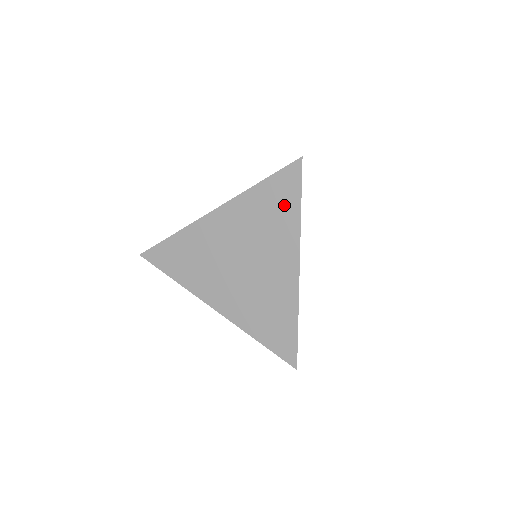
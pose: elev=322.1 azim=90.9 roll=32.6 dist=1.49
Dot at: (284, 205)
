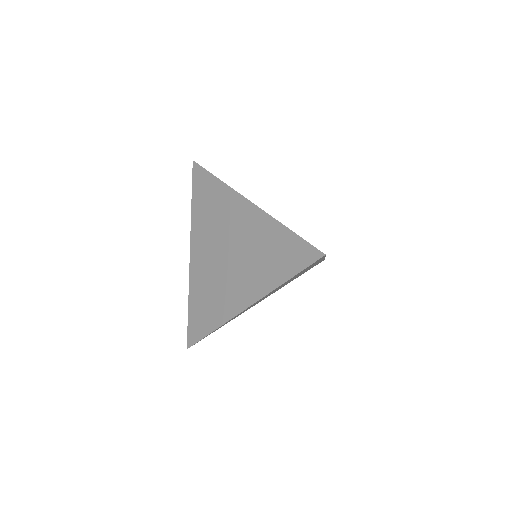
Dot at: (282, 264)
